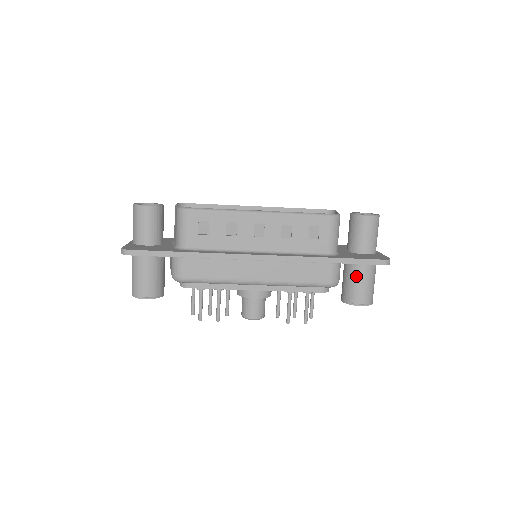
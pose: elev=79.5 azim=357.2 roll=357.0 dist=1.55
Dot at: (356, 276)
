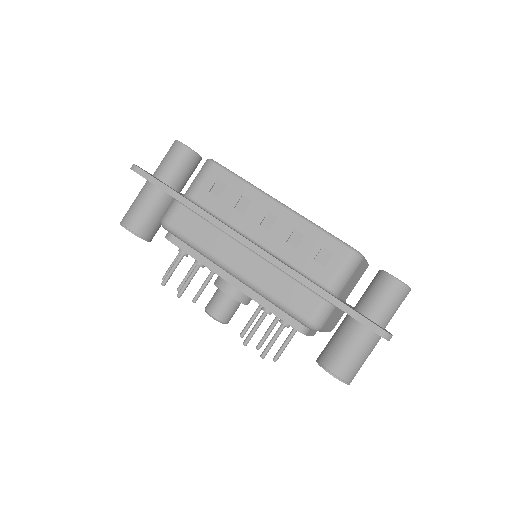
Dot at: (345, 338)
